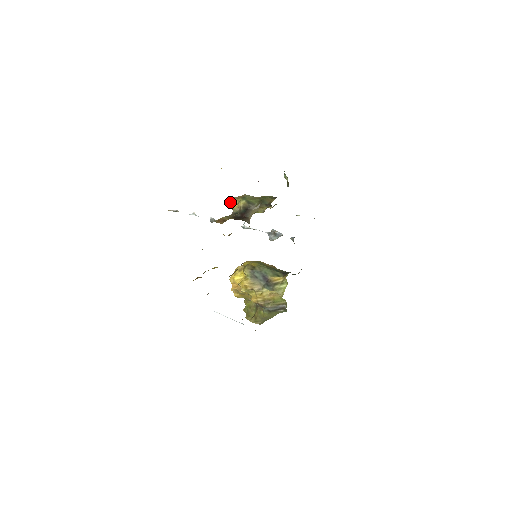
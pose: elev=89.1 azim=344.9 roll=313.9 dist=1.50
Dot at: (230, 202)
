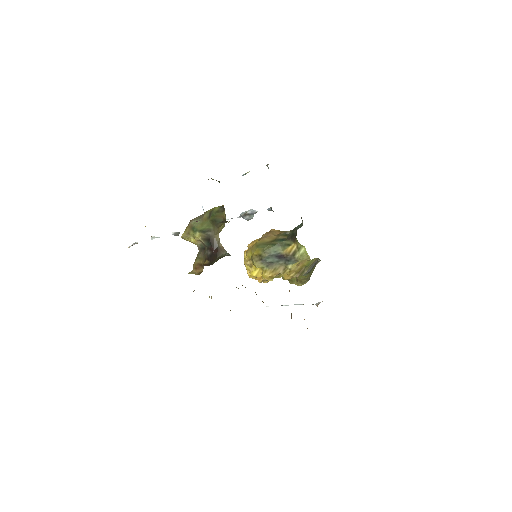
Dot at: occluded
